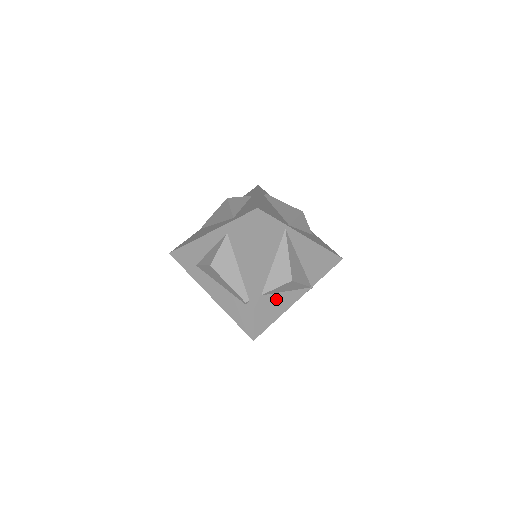
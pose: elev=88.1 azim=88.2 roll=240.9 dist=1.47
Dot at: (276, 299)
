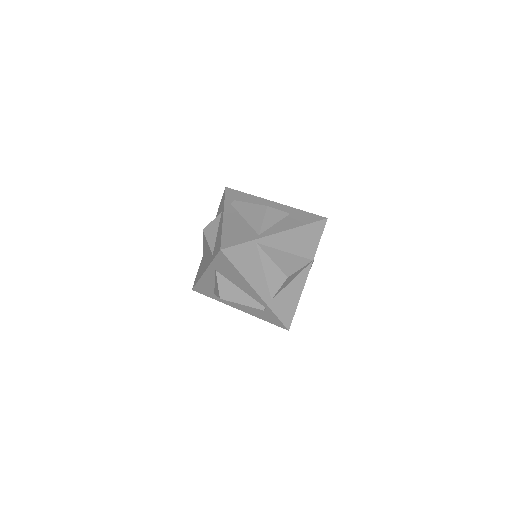
Dot at: (287, 292)
